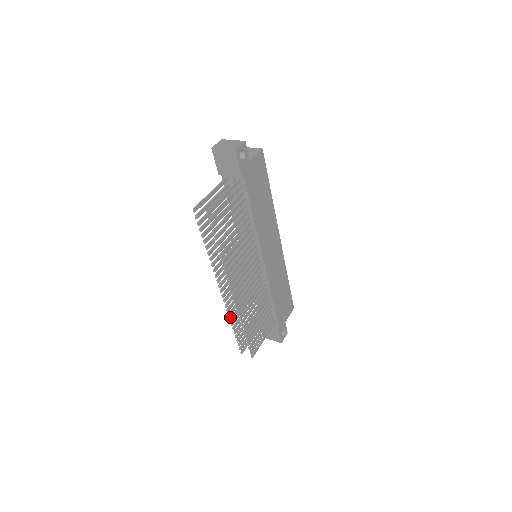
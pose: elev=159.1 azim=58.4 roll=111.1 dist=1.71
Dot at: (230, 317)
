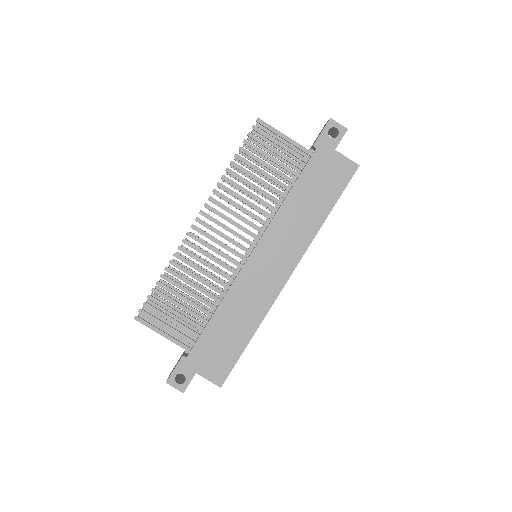
Dot at: occluded
